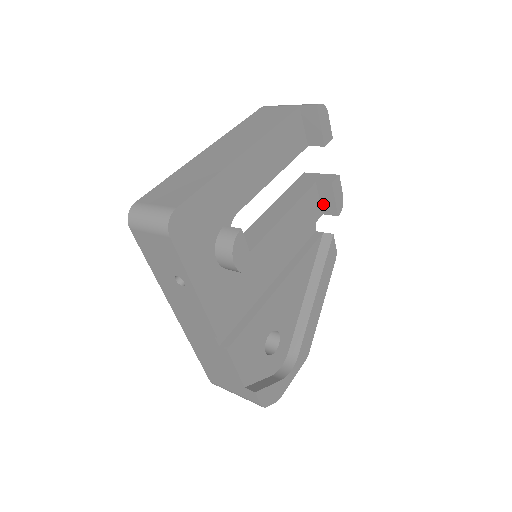
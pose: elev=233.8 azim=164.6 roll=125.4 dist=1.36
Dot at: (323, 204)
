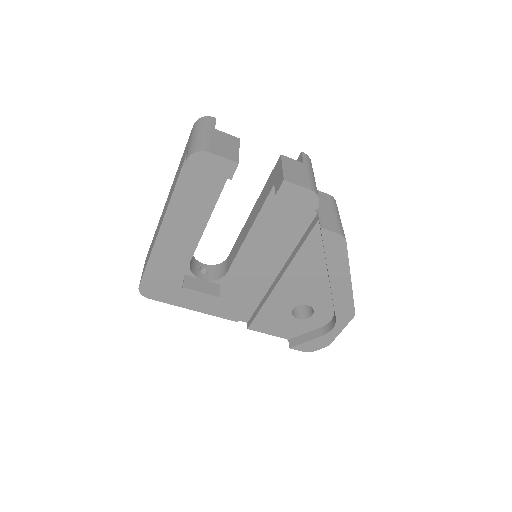
Dot at: occluded
